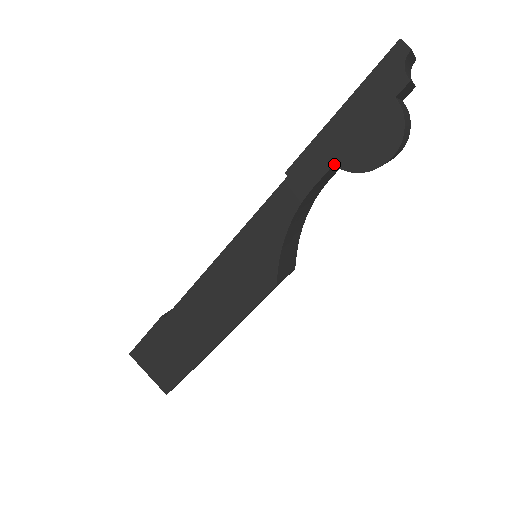
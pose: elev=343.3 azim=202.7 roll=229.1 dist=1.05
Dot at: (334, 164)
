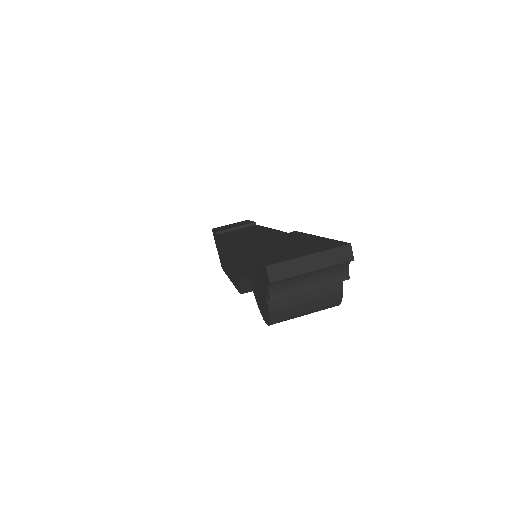
Dot at: (250, 280)
